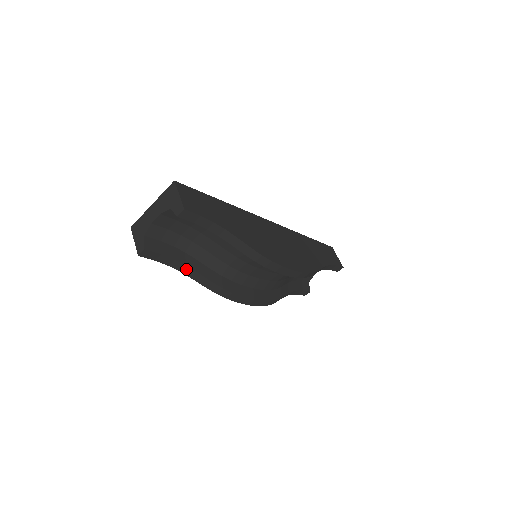
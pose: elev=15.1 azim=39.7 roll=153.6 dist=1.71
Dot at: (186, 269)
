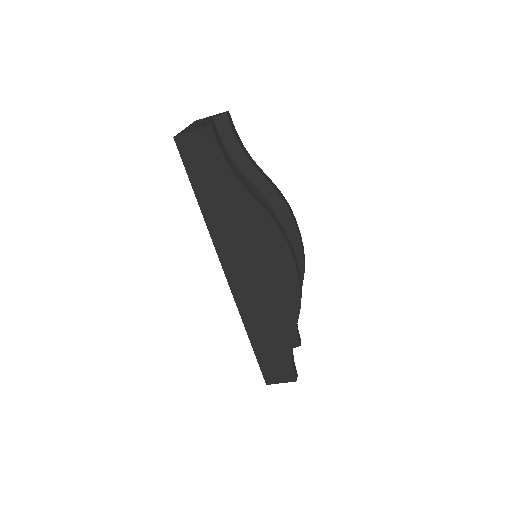
Dot at: (241, 179)
